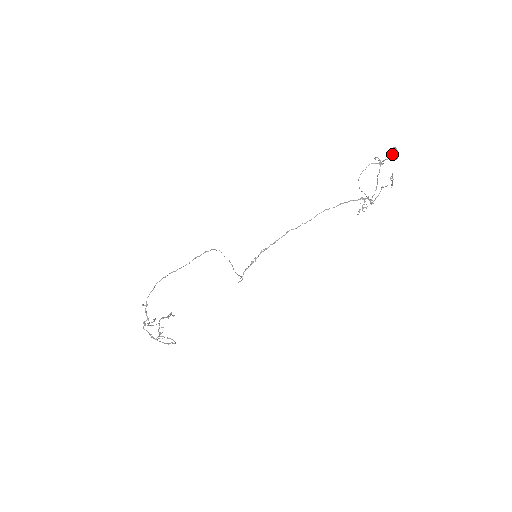
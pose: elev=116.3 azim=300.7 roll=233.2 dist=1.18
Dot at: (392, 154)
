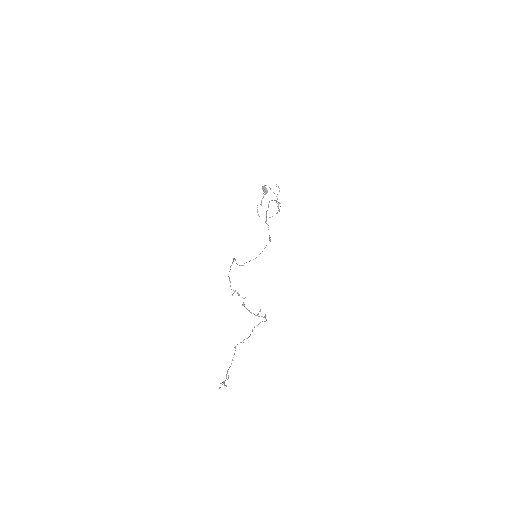
Dot at: (264, 191)
